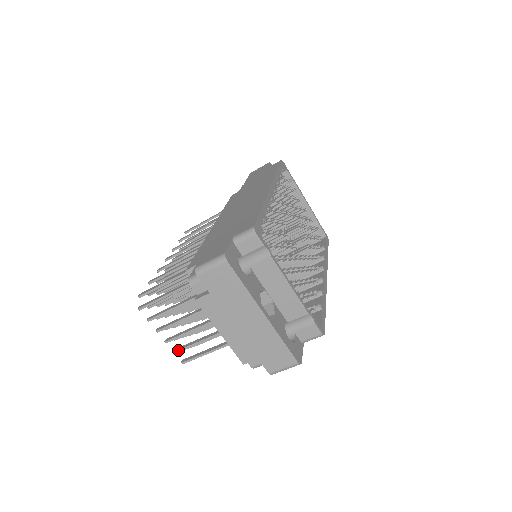
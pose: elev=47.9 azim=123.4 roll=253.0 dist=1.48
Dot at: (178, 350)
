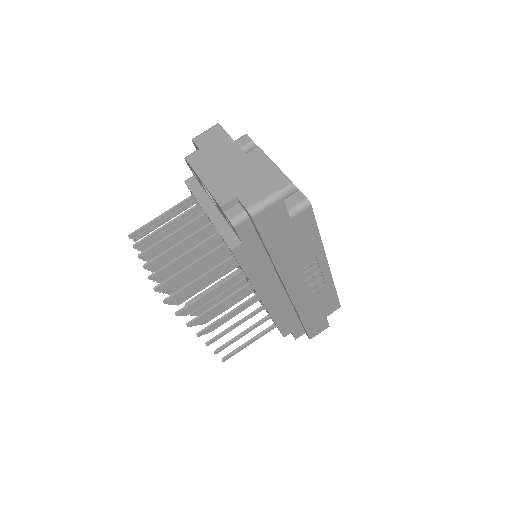
Dot at: (154, 272)
